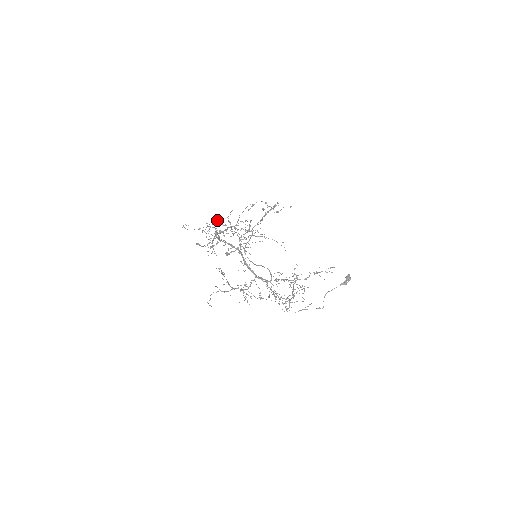
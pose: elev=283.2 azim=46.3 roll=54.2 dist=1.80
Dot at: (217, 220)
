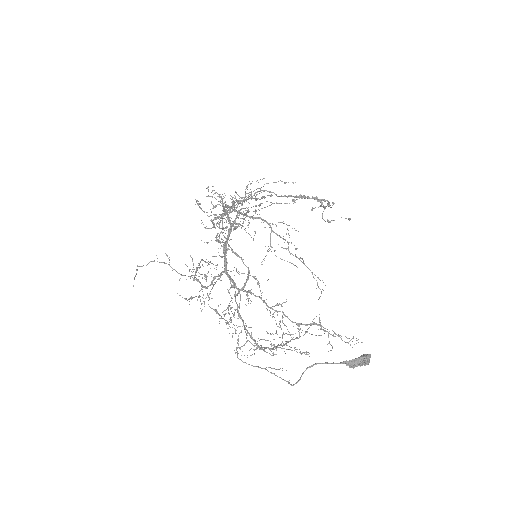
Dot at: occluded
